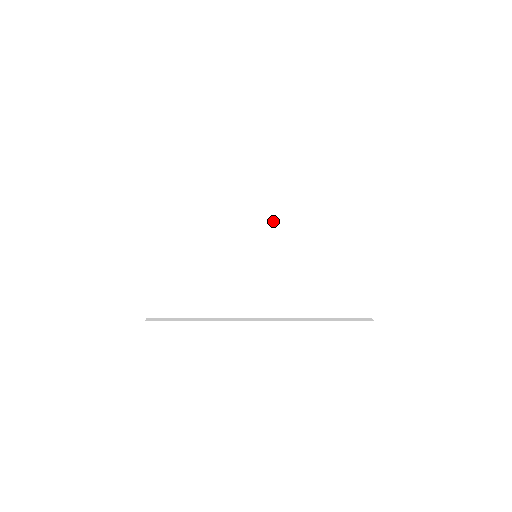
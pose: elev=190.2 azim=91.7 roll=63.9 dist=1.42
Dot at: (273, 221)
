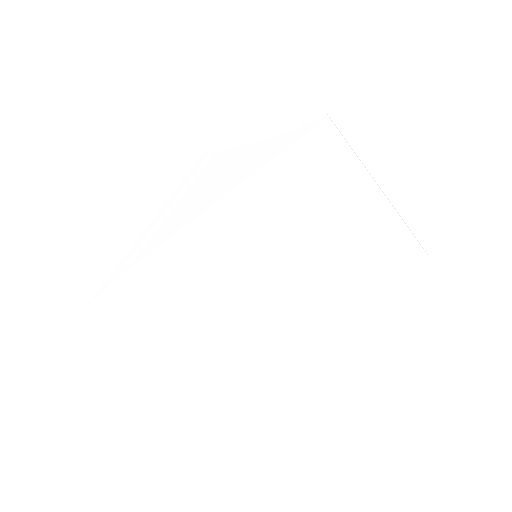
Dot at: occluded
